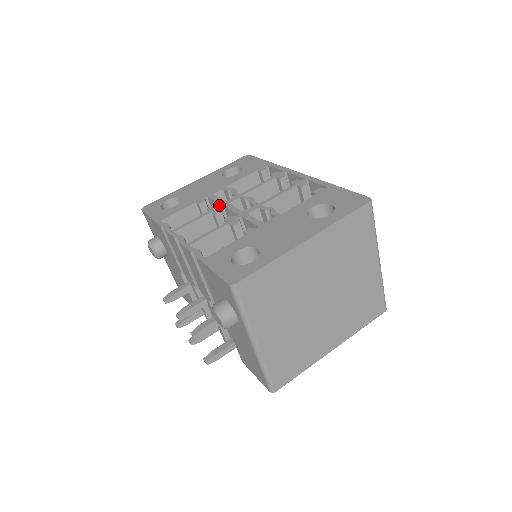
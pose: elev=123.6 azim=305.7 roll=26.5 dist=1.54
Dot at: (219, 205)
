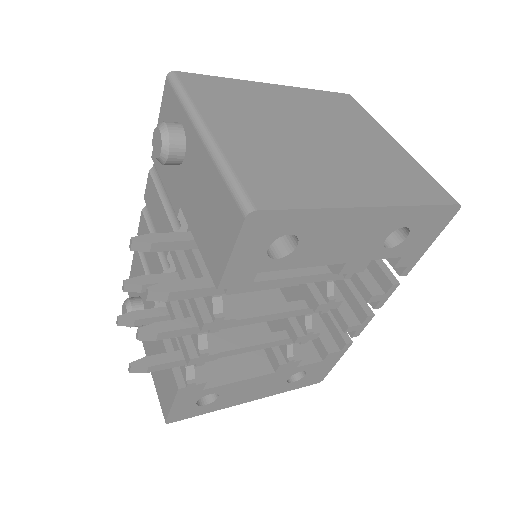
Dot at: occluded
